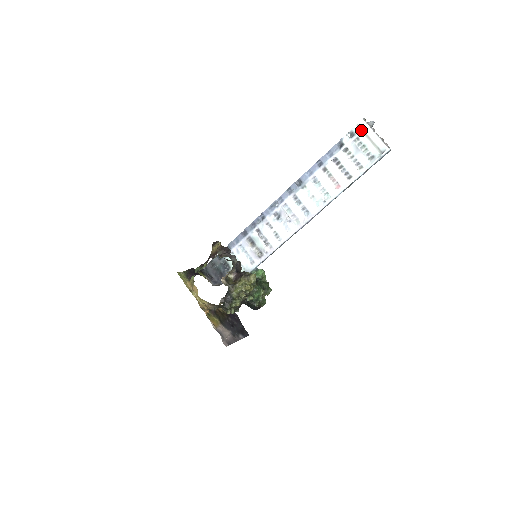
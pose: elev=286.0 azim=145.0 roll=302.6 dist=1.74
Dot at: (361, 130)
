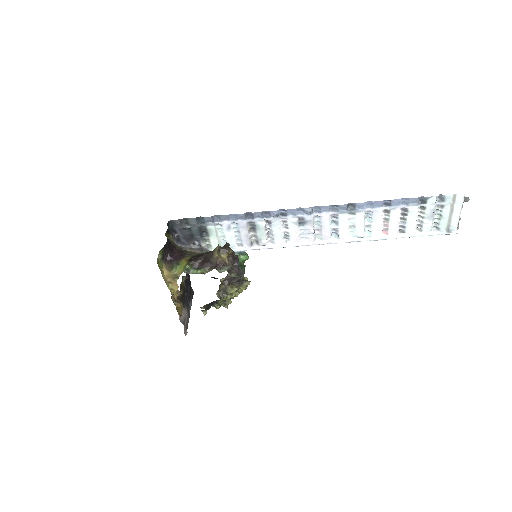
Dot at: (453, 201)
